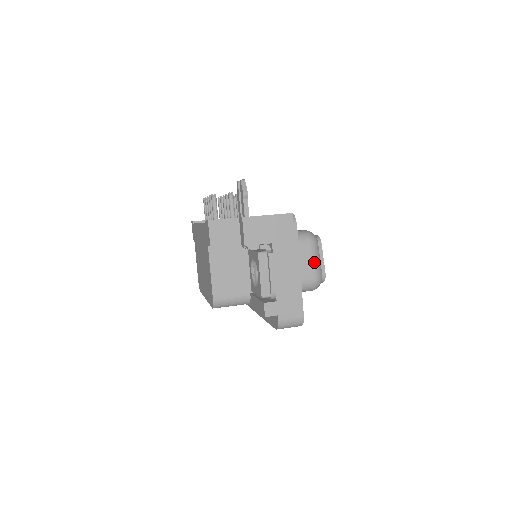
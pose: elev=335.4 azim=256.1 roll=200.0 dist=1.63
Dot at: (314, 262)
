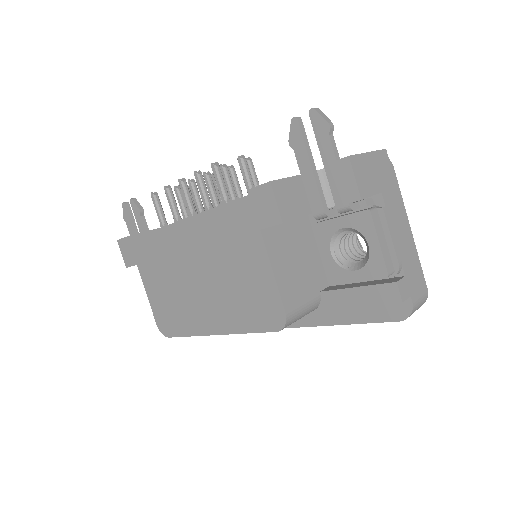
Dot at: occluded
